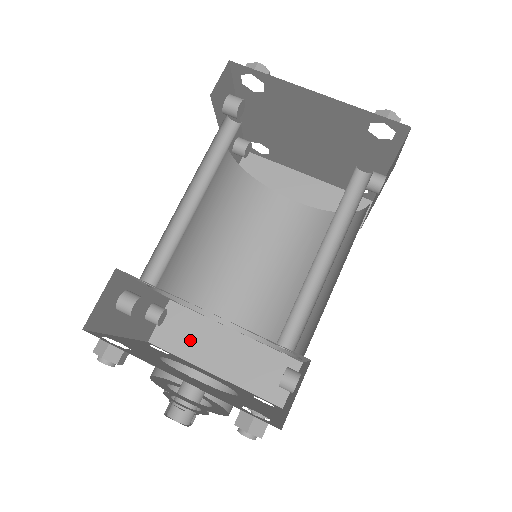
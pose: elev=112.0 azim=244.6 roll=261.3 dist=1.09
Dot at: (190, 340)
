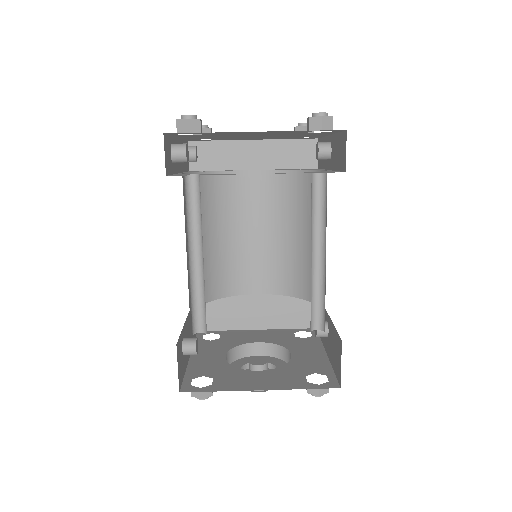
Dot at: (227, 315)
